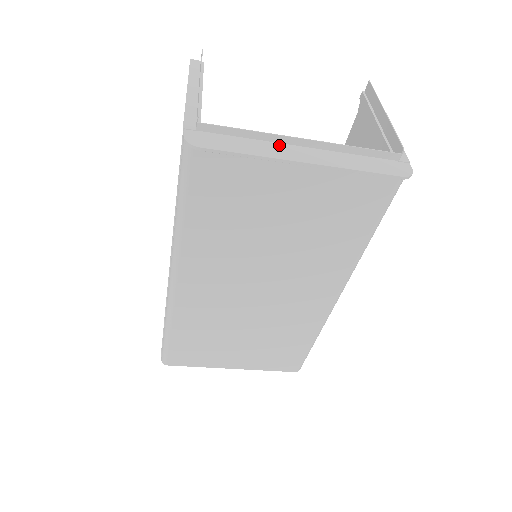
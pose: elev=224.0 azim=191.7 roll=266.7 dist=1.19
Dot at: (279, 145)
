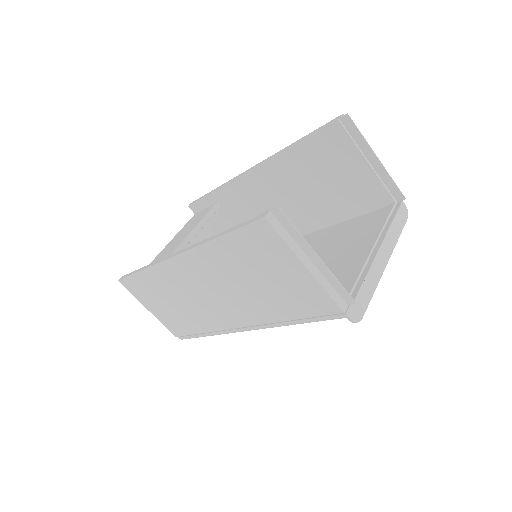
Dot at: (372, 264)
